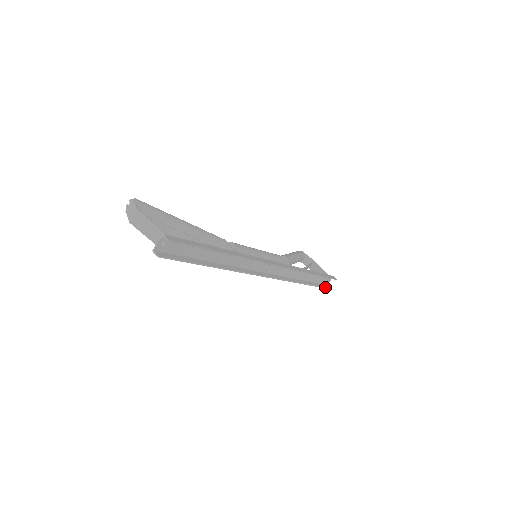
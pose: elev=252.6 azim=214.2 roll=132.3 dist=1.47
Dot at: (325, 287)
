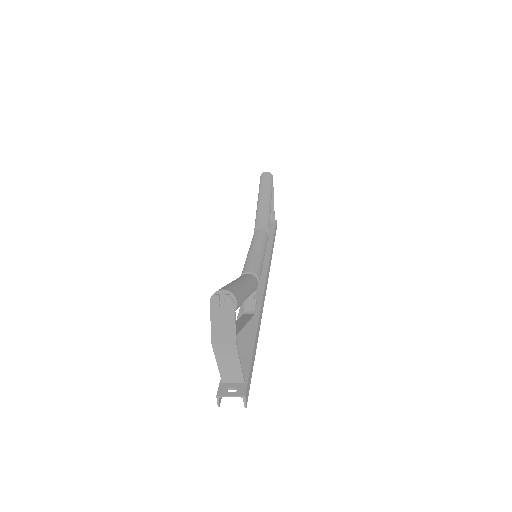
Dot at: occluded
